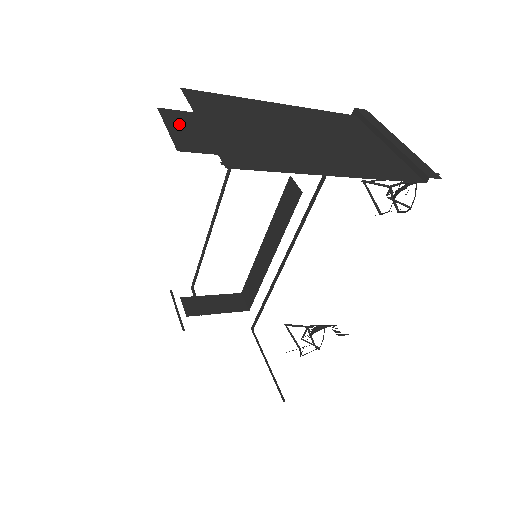
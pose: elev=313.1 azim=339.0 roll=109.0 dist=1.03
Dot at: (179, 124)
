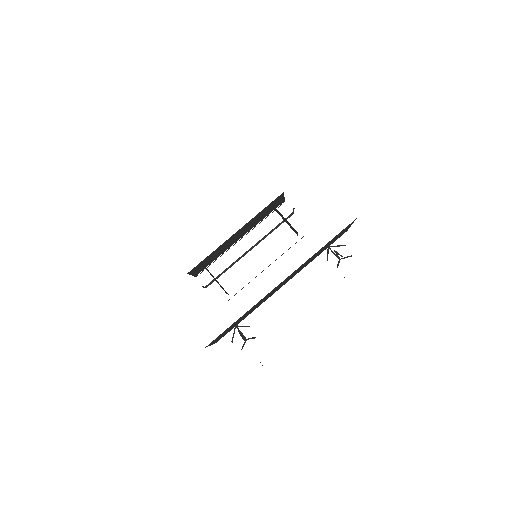
Dot at: occluded
